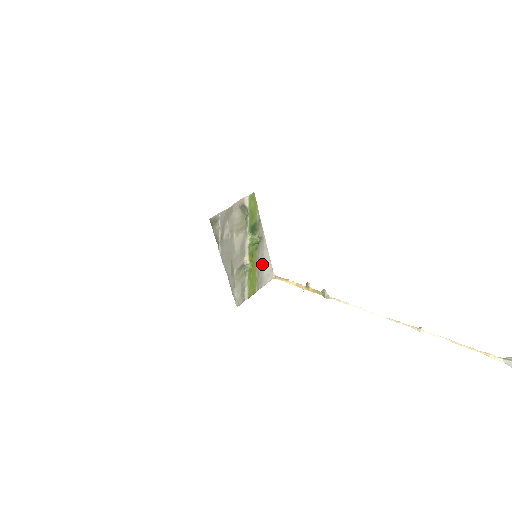
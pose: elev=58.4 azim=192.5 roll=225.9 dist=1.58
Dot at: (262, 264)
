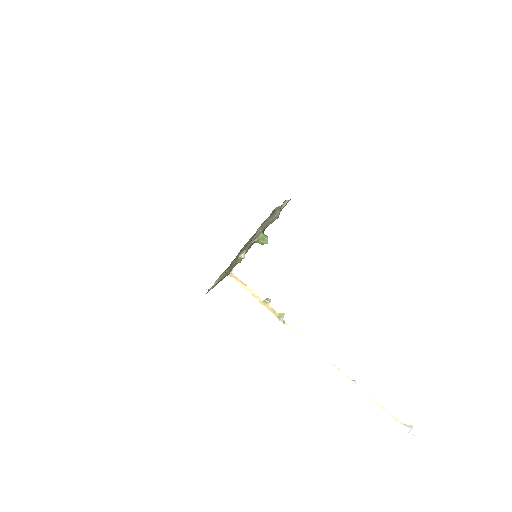
Dot at: occluded
